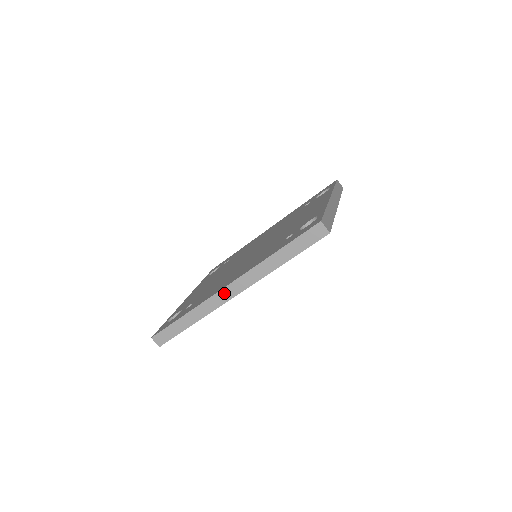
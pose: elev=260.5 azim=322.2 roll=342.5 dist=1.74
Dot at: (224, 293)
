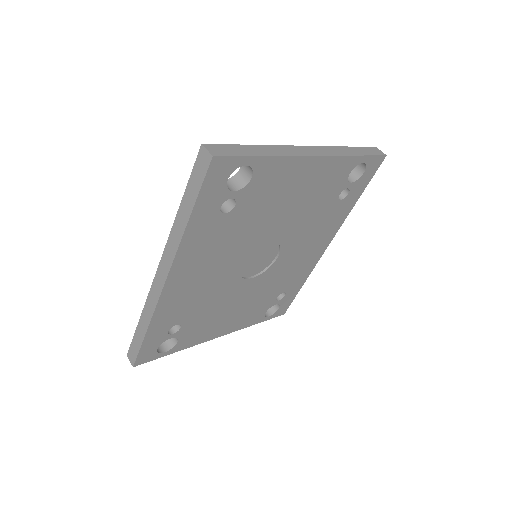
Dot at: (157, 281)
